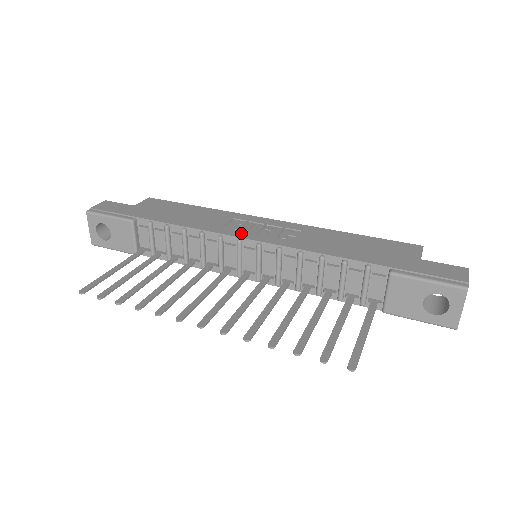
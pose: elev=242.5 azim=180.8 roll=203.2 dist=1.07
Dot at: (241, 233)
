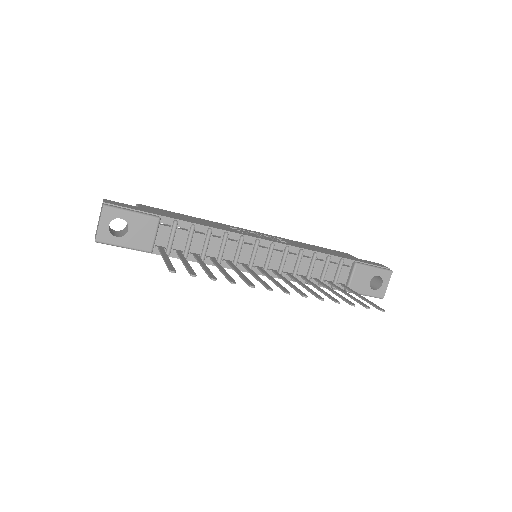
Dot at: (254, 236)
